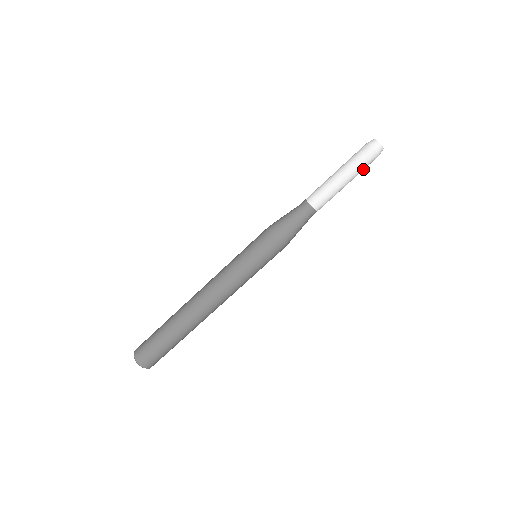
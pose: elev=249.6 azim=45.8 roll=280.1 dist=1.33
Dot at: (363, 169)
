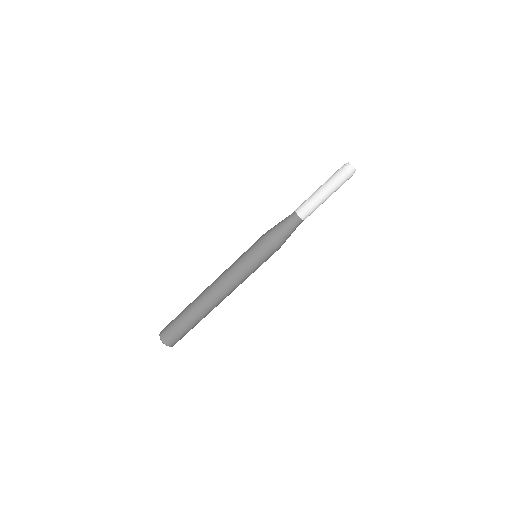
Dot at: (340, 186)
